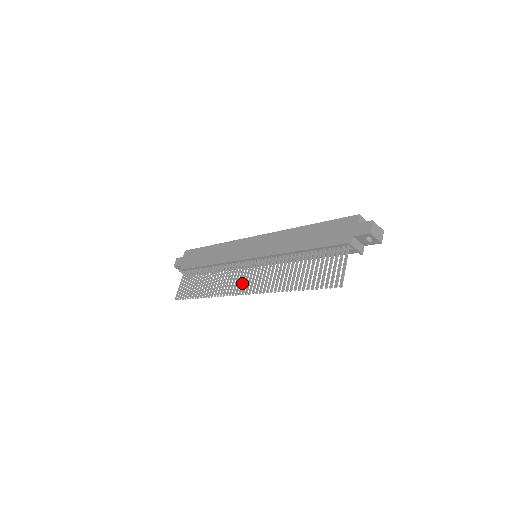
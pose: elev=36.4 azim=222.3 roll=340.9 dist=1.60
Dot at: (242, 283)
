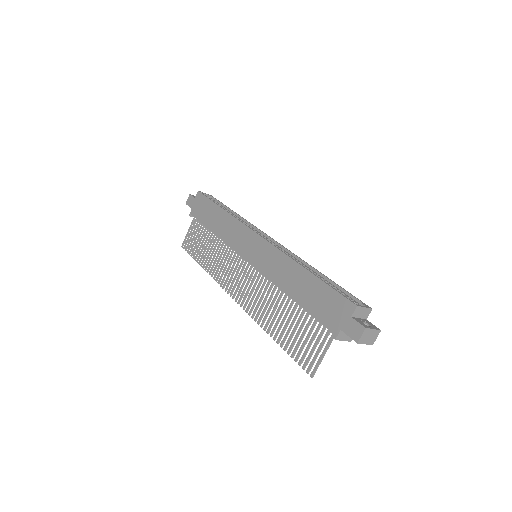
Dot at: (235, 284)
